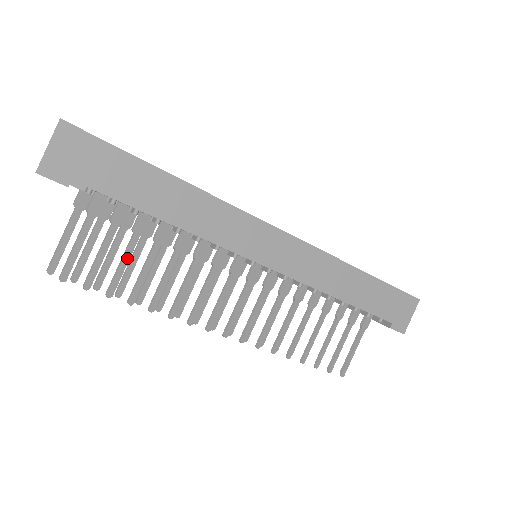
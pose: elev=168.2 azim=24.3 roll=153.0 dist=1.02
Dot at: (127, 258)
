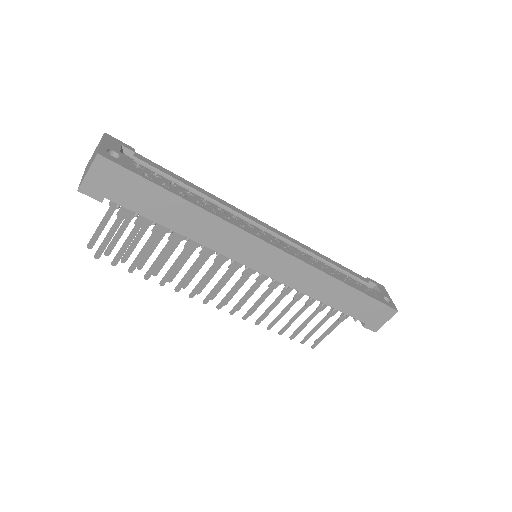
Dot at: (146, 249)
